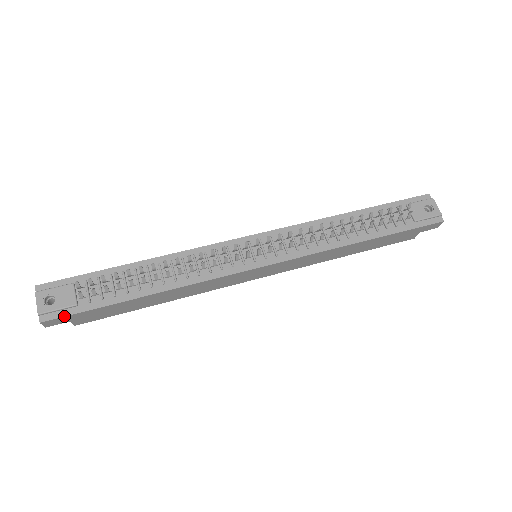
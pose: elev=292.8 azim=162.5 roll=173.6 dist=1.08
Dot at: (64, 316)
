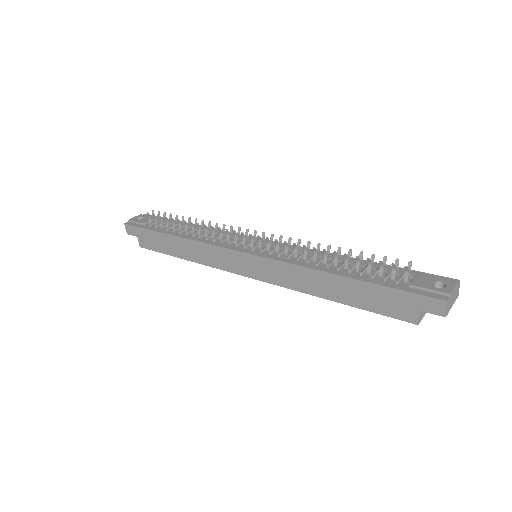
Dot at: (134, 226)
